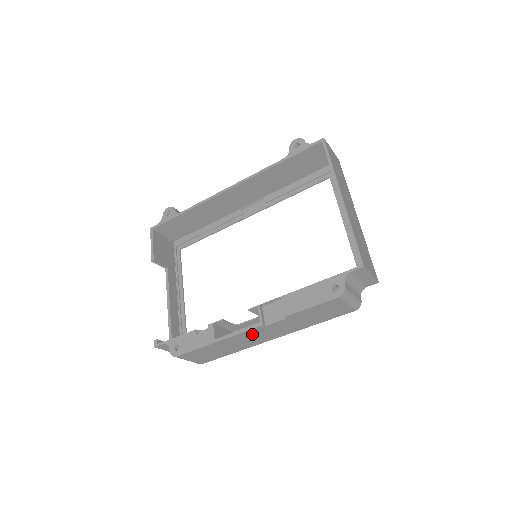
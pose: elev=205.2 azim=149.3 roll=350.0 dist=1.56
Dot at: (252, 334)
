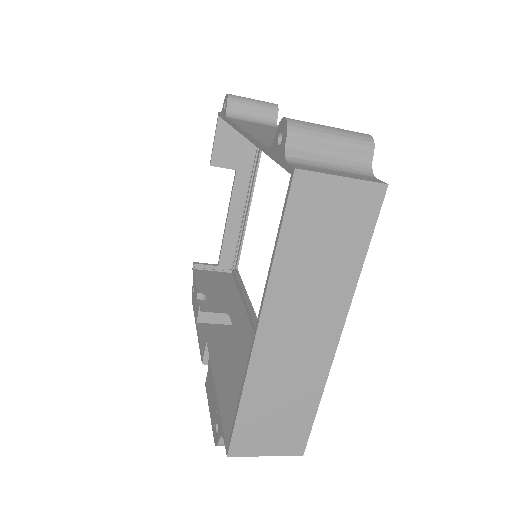
Dot at: occluded
